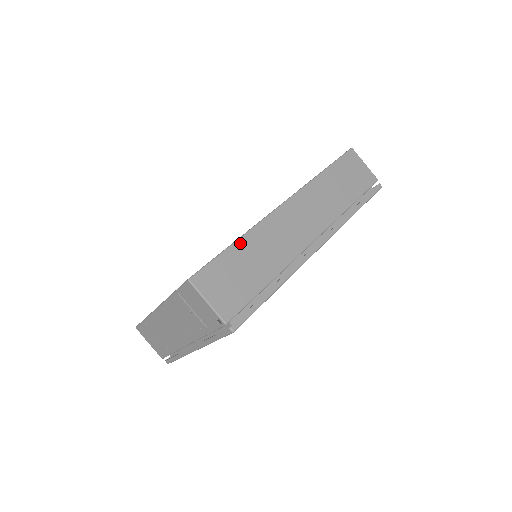
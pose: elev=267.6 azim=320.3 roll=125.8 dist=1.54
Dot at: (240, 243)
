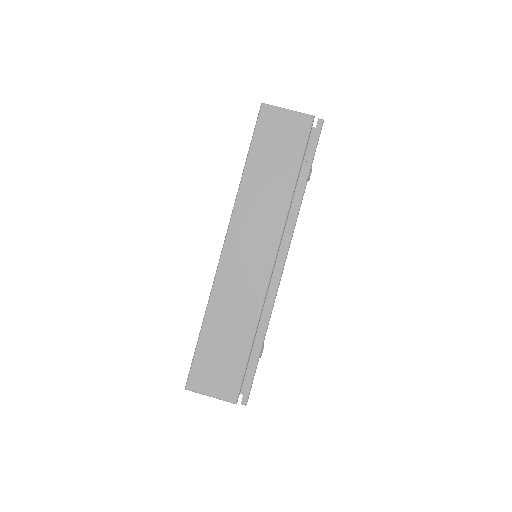
Dot at: (206, 325)
